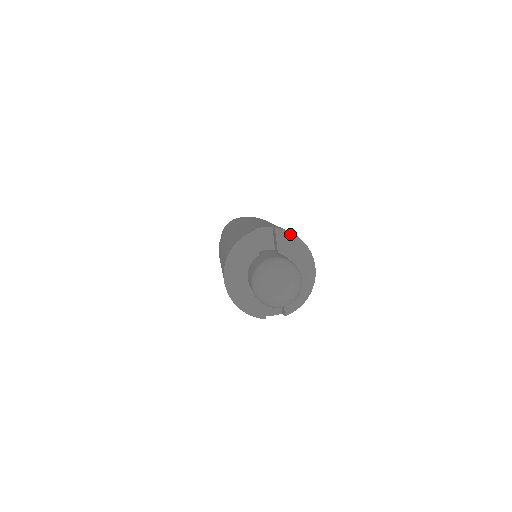
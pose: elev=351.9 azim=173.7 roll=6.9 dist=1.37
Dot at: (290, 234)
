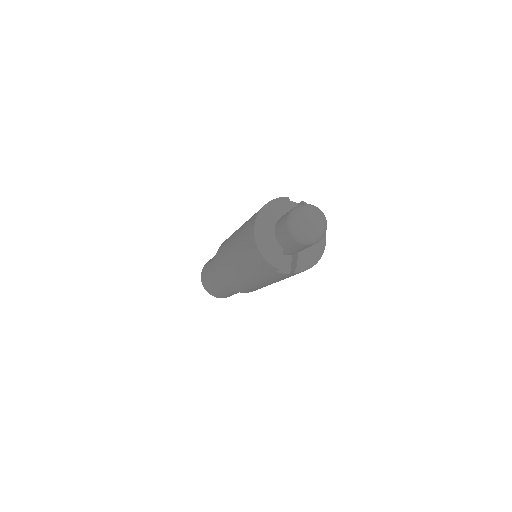
Dot at: occluded
